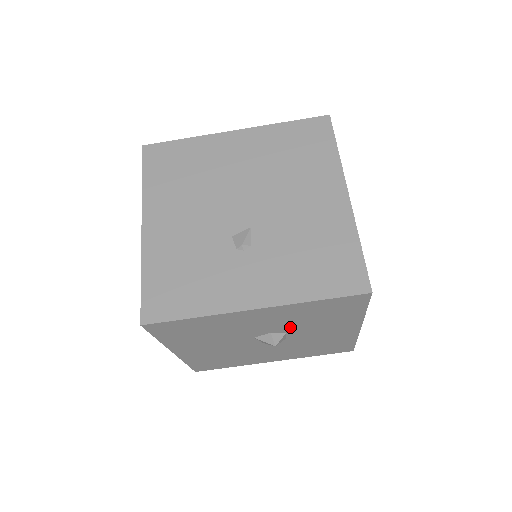
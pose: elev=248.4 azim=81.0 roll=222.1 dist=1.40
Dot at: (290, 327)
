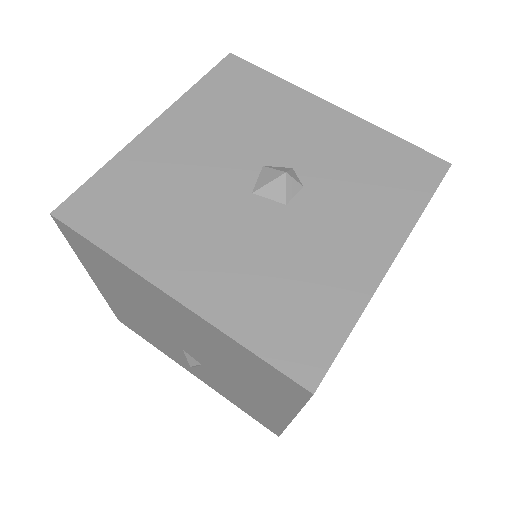
Dot at: (322, 175)
